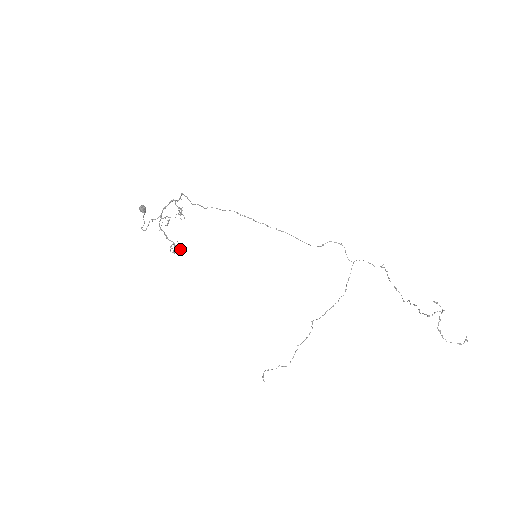
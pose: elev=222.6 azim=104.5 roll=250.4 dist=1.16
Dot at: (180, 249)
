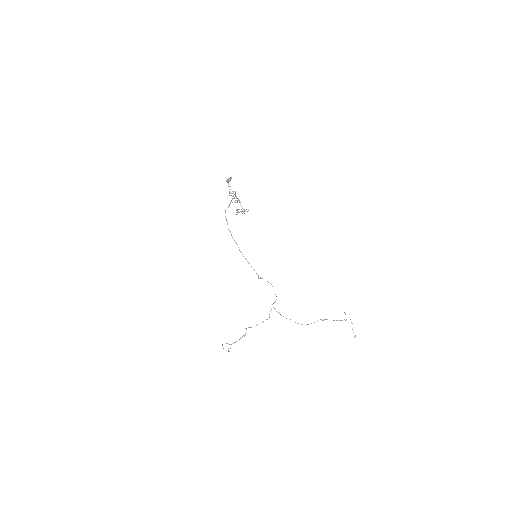
Dot at: occluded
